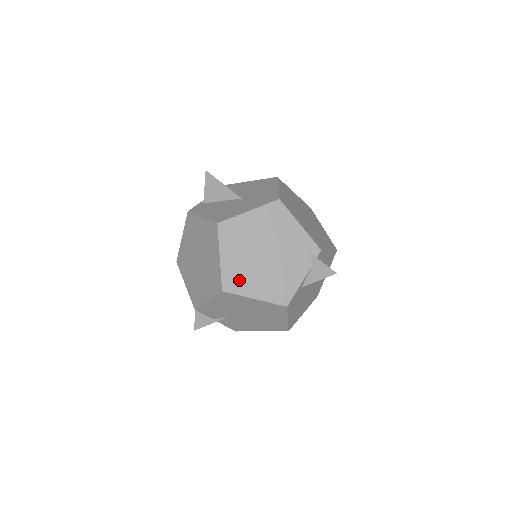
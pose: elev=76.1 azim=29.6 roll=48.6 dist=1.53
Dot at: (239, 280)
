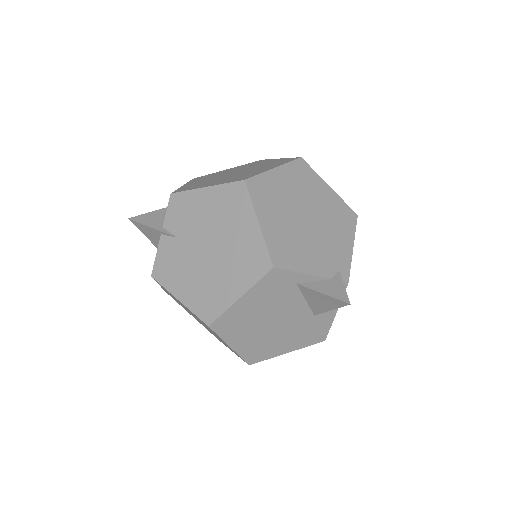
Dot at: (266, 196)
